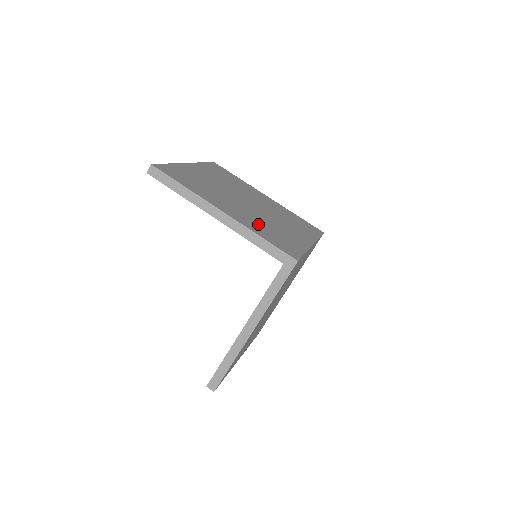
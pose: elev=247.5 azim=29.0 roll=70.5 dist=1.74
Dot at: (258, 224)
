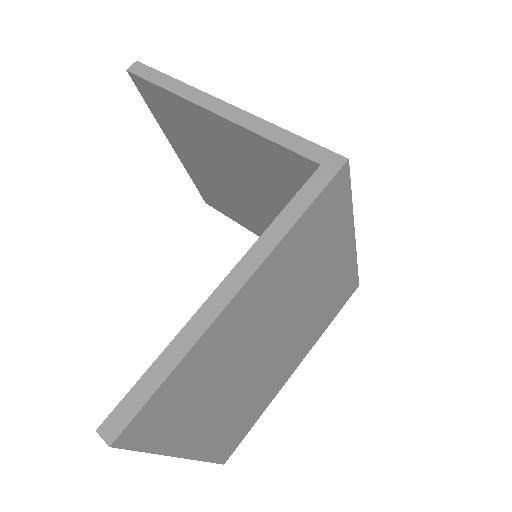
Dot at: occluded
